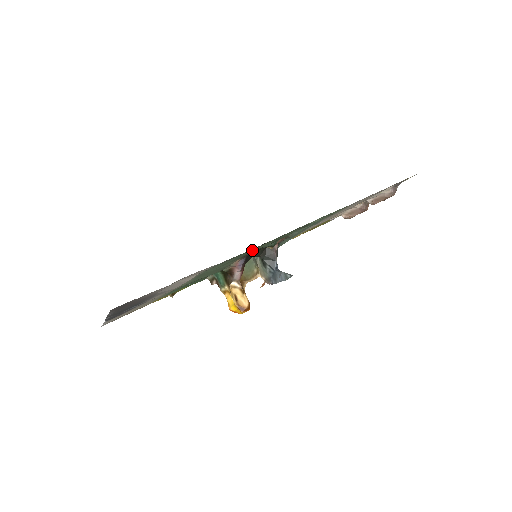
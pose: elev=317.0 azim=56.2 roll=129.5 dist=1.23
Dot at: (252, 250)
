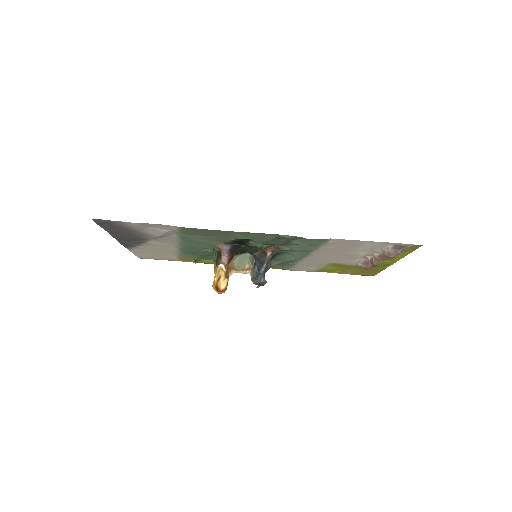
Dot at: (226, 236)
